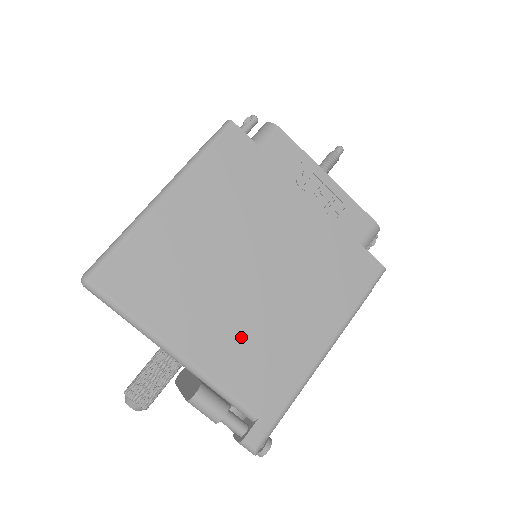
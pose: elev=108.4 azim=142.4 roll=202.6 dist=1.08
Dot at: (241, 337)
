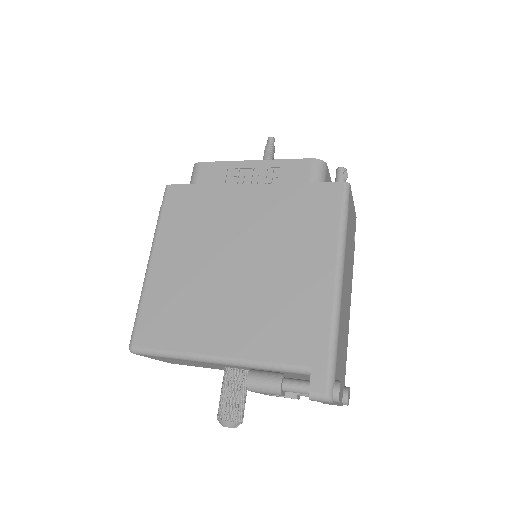
Dot at: (257, 315)
